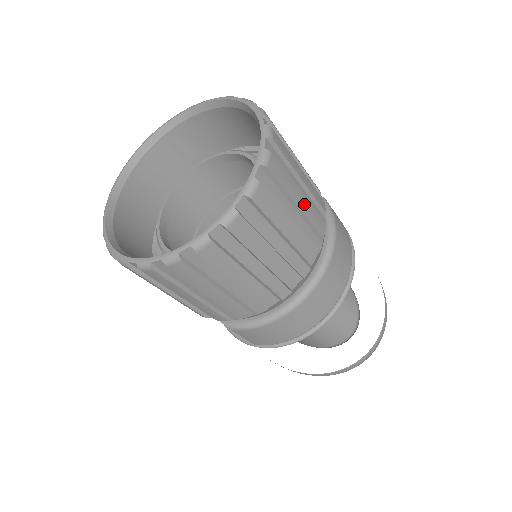
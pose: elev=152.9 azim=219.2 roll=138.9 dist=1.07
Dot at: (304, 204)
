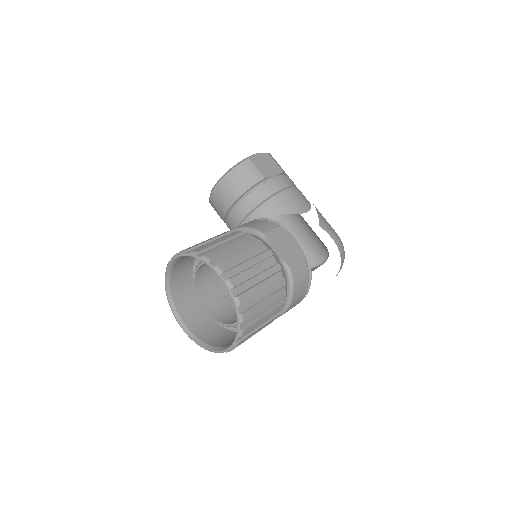
Dot at: (268, 316)
